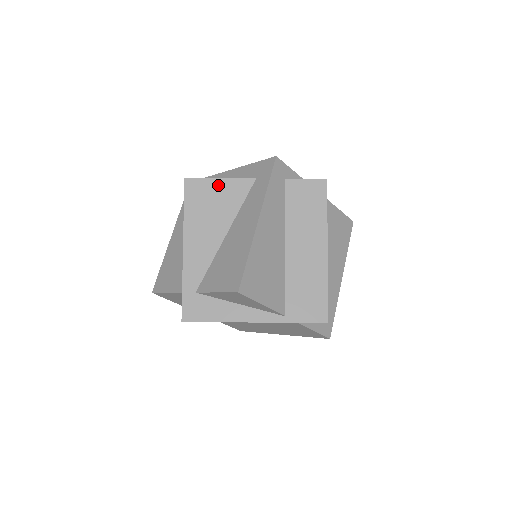
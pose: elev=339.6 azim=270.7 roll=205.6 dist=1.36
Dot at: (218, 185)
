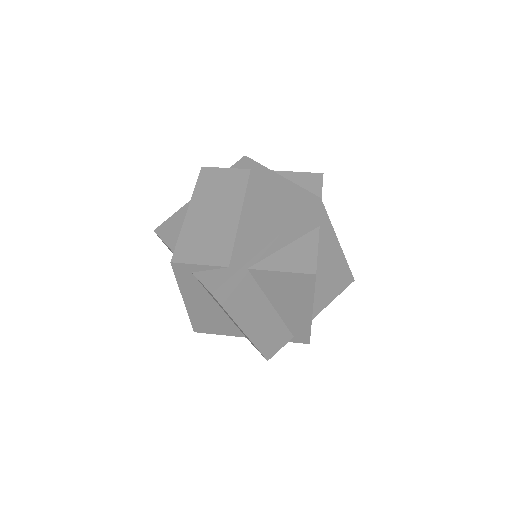
Dot at: (168, 247)
